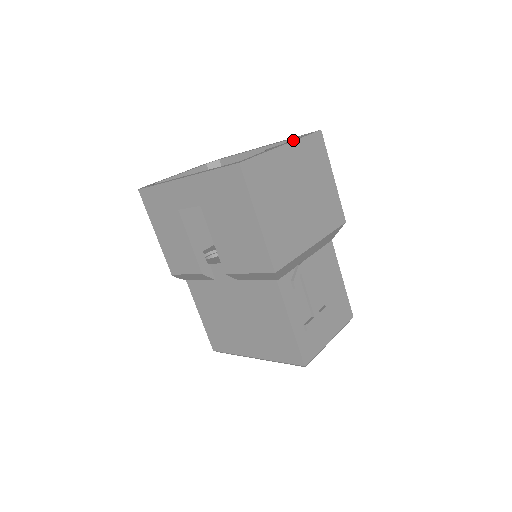
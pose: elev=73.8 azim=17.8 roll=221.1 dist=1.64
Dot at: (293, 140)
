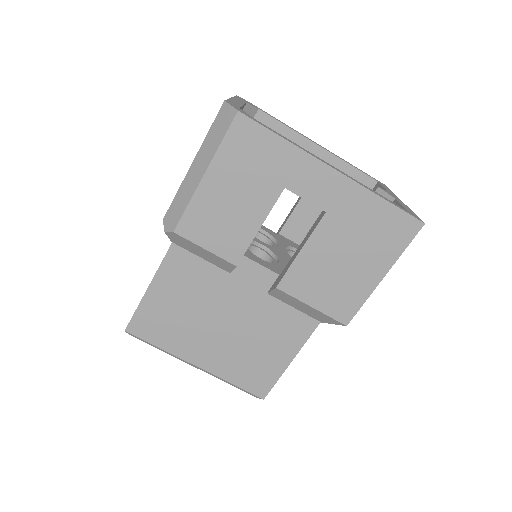
Dot at: (394, 194)
